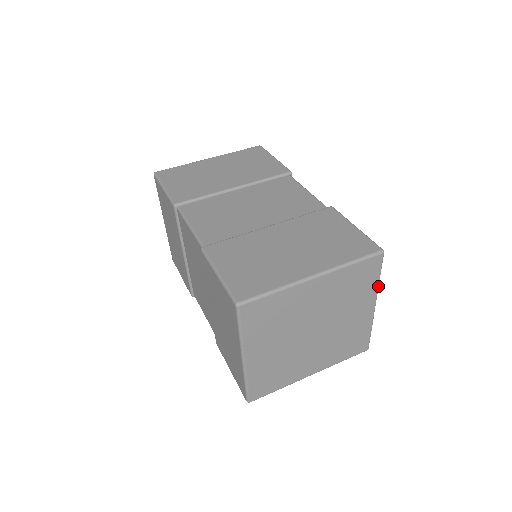
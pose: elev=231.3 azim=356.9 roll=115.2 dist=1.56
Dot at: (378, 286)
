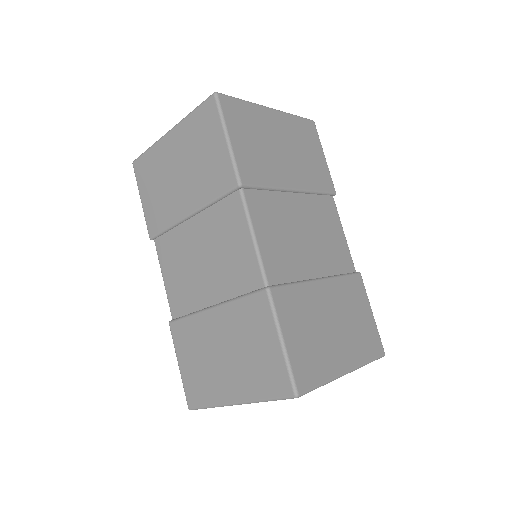
Dot at: occluded
